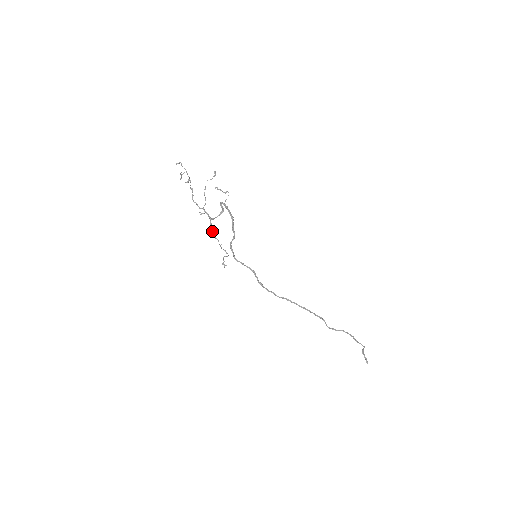
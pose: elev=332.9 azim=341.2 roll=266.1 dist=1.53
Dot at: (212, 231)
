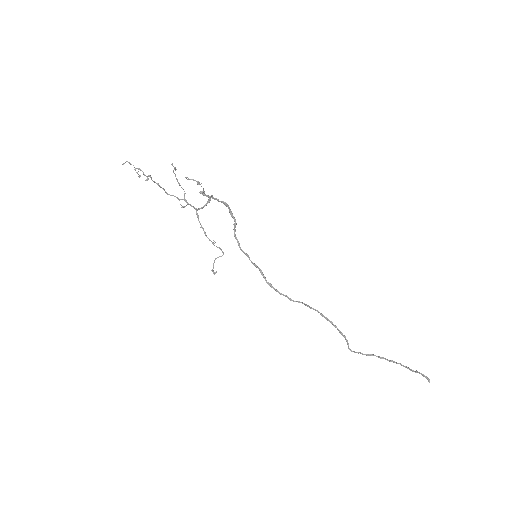
Dot at: occluded
